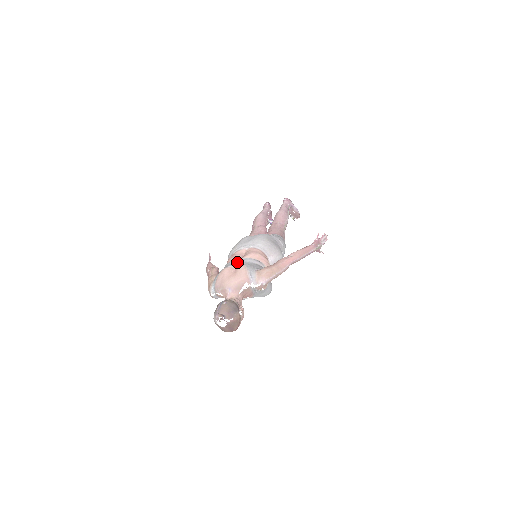
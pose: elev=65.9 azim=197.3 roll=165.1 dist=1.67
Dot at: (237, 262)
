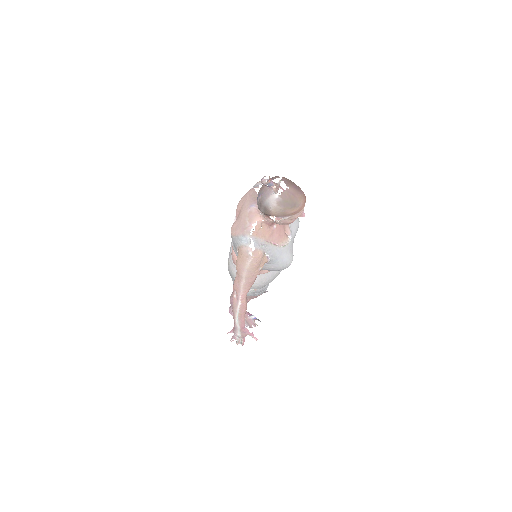
Dot at: occluded
